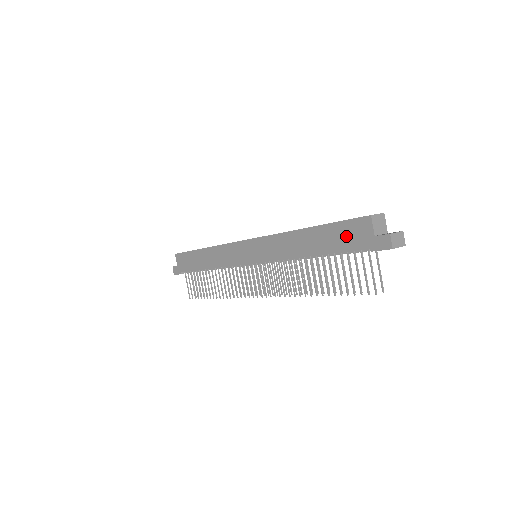
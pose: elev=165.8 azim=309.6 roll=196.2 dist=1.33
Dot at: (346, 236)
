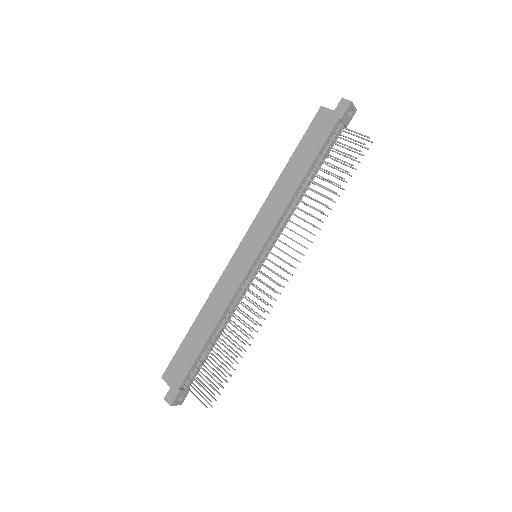
Dot at: (316, 134)
